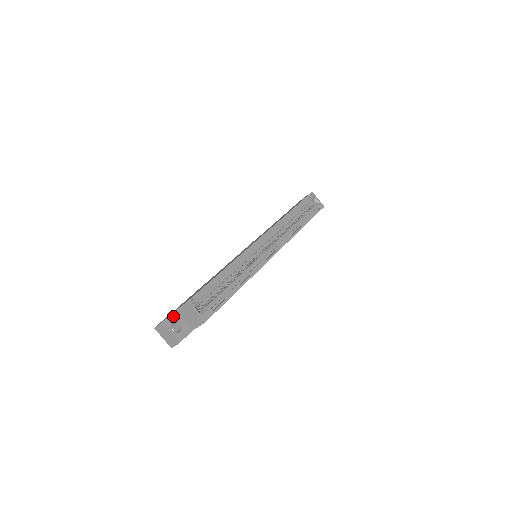
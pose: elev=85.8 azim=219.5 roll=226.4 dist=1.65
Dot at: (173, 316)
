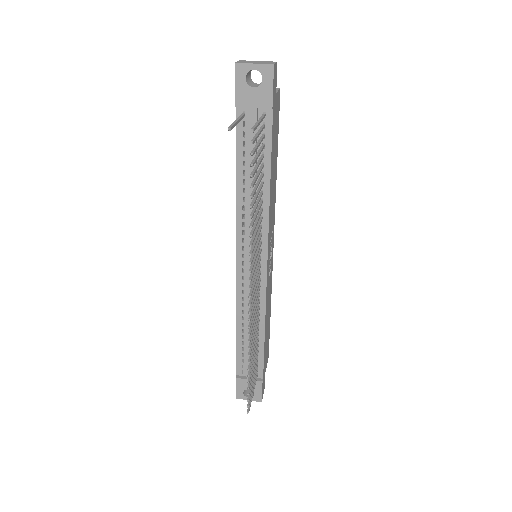
Dot at: occluded
